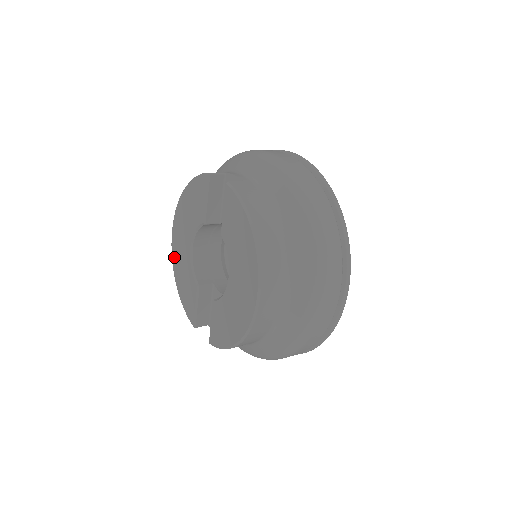
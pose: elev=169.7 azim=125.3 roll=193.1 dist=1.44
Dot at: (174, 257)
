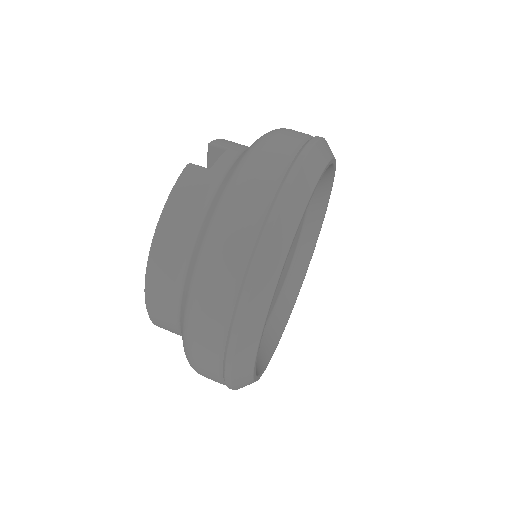
Dot at: occluded
